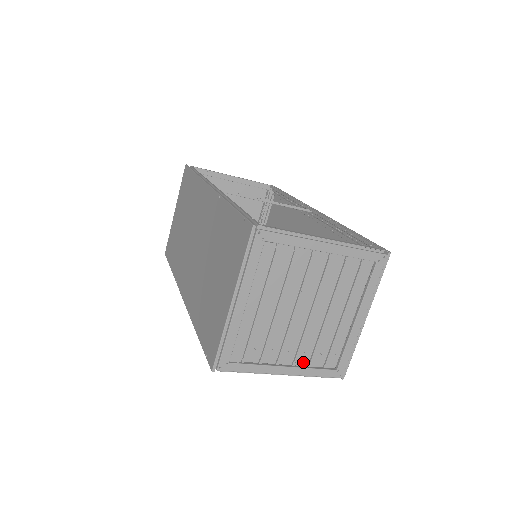
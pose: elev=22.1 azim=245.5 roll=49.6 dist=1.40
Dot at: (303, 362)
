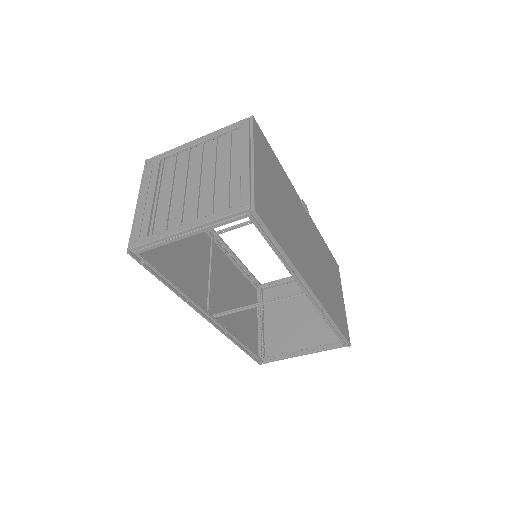
Dot at: (206, 216)
